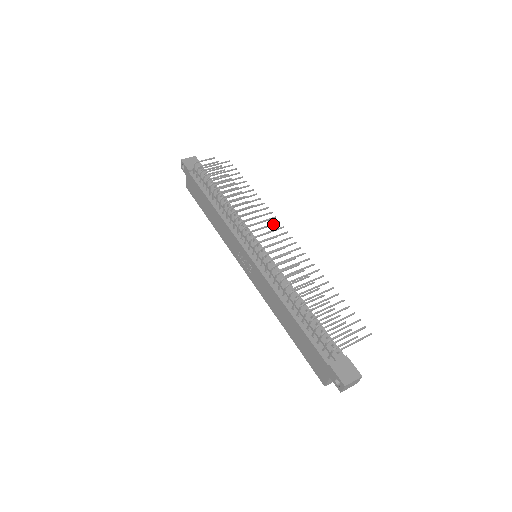
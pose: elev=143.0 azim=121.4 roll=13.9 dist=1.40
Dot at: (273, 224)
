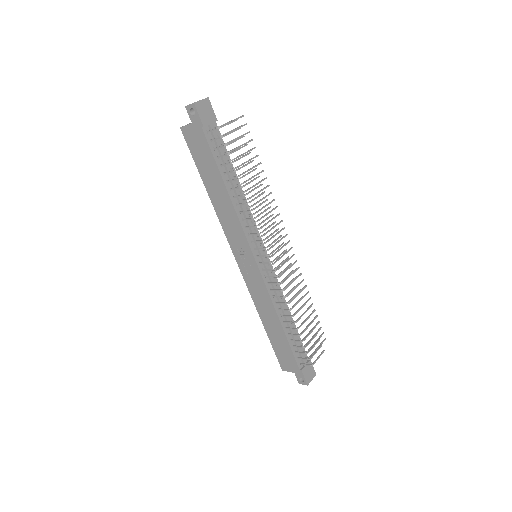
Dot at: (278, 224)
